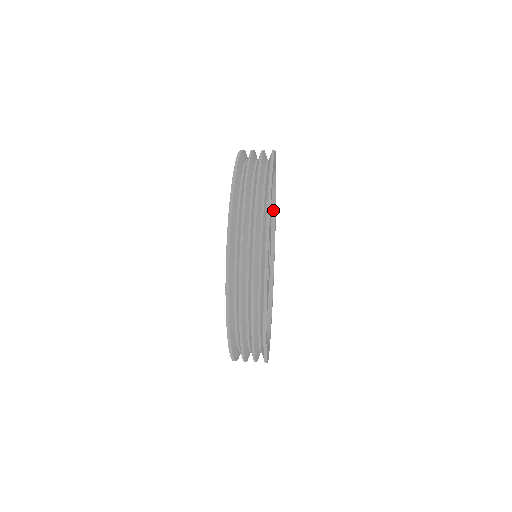
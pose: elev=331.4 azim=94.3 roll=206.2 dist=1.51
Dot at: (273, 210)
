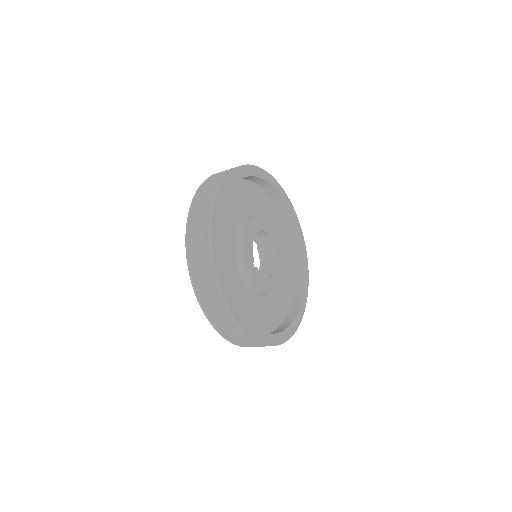
Dot at: (298, 241)
